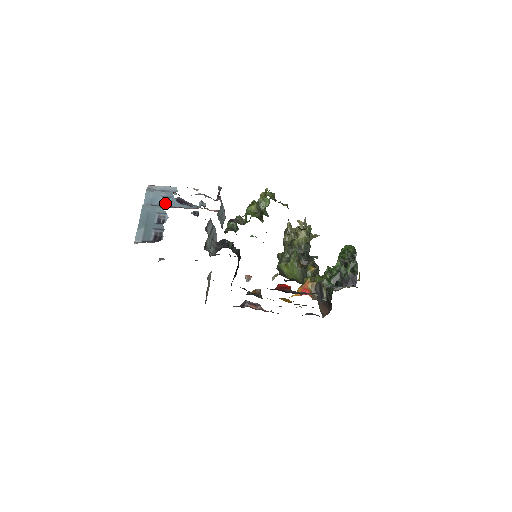
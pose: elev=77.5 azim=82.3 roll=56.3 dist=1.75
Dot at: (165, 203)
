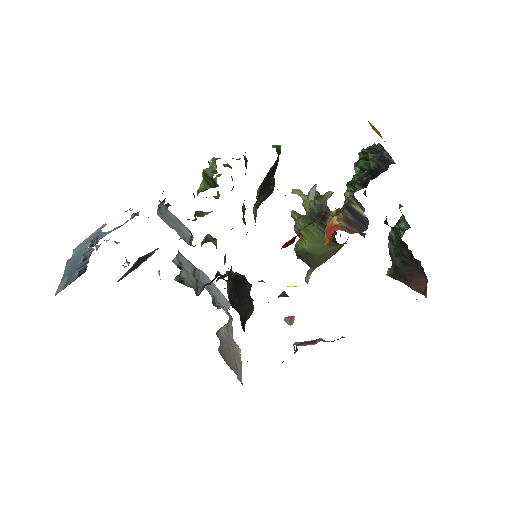
Dot at: (94, 244)
